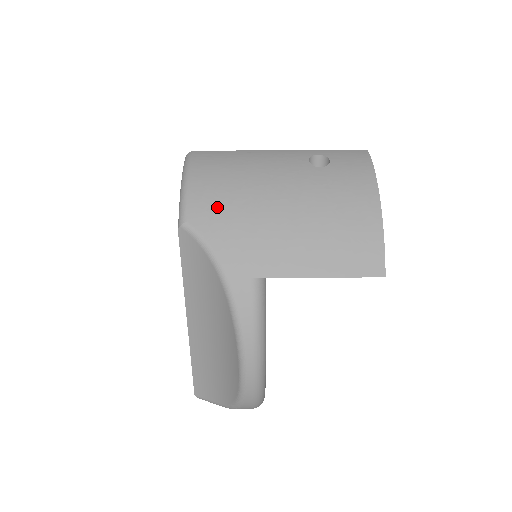
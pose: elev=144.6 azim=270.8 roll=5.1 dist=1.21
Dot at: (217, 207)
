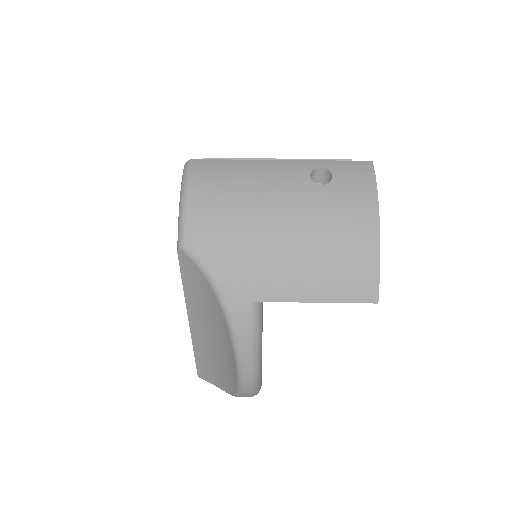
Dot at: (215, 230)
